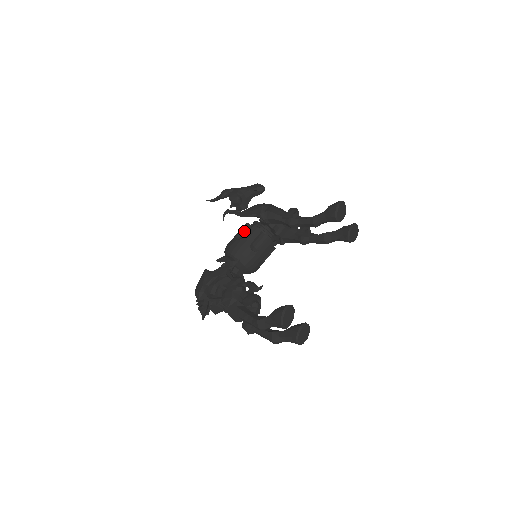
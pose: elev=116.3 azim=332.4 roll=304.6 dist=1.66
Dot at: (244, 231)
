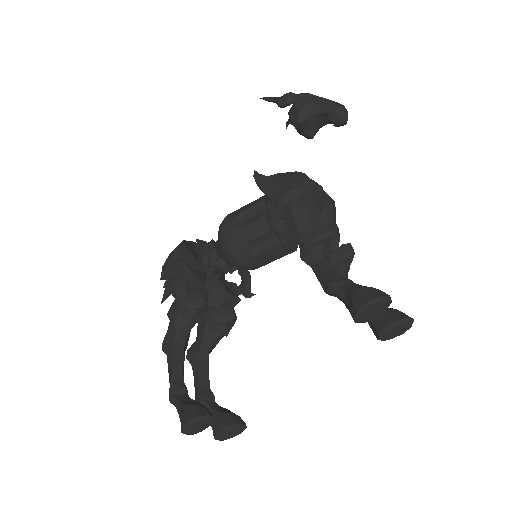
Dot at: (253, 212)
